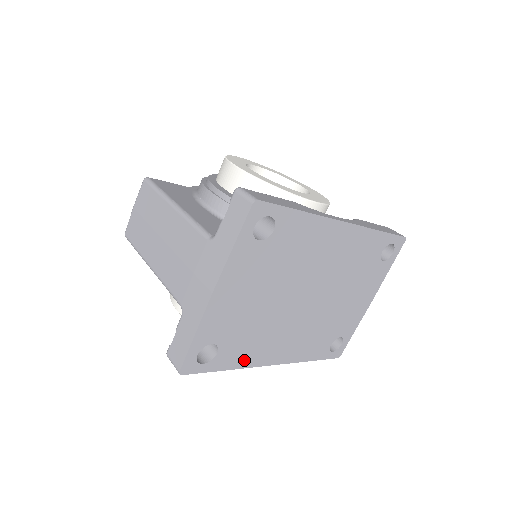
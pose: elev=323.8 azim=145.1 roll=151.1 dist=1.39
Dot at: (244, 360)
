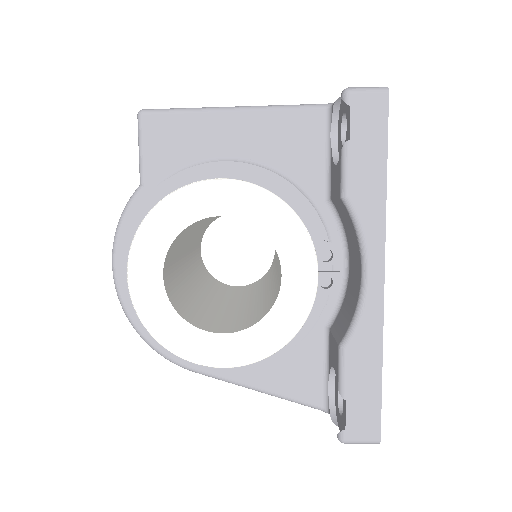
Dot at: occluded
